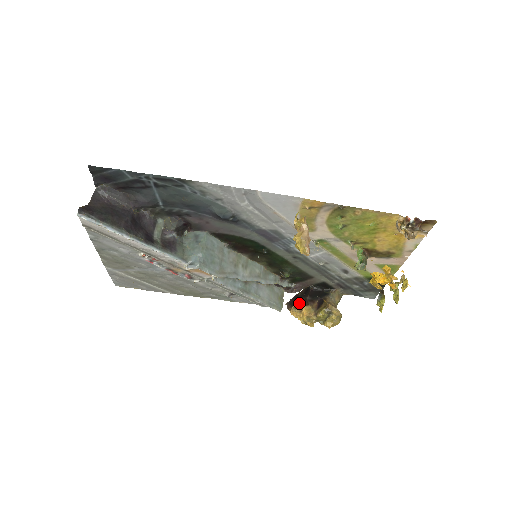
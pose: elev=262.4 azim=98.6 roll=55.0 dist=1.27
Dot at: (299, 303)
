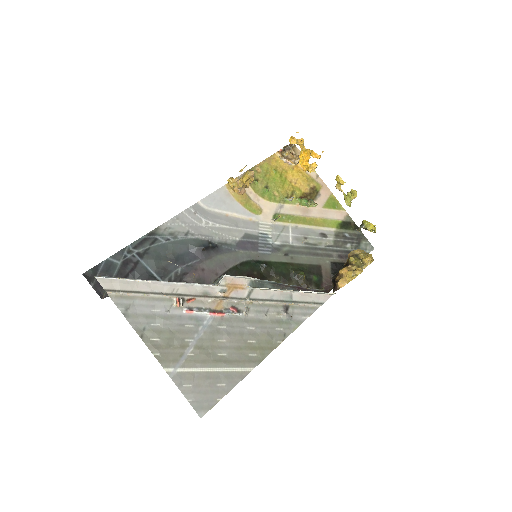
Dot at: (336, 278)
